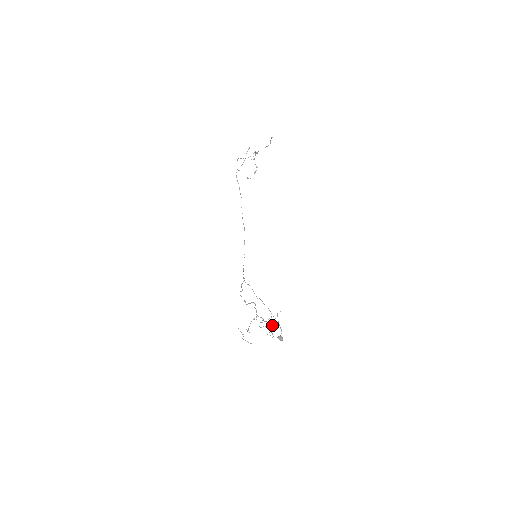
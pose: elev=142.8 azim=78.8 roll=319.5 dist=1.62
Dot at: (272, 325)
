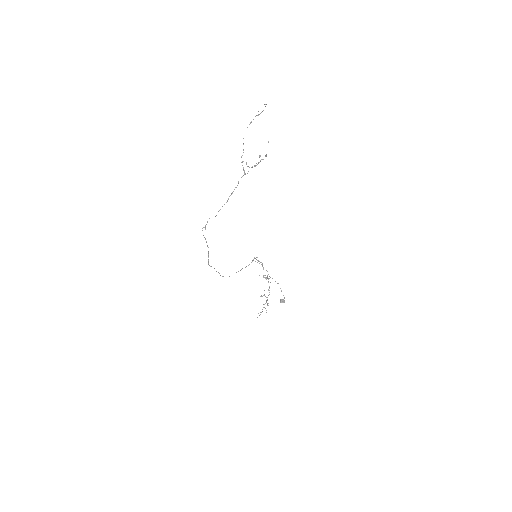
Dot at: occluded
